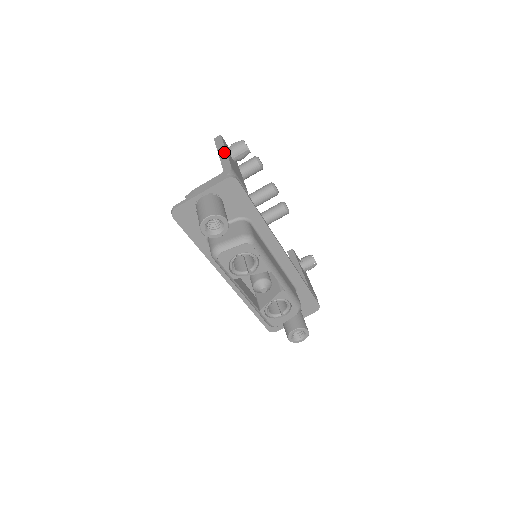
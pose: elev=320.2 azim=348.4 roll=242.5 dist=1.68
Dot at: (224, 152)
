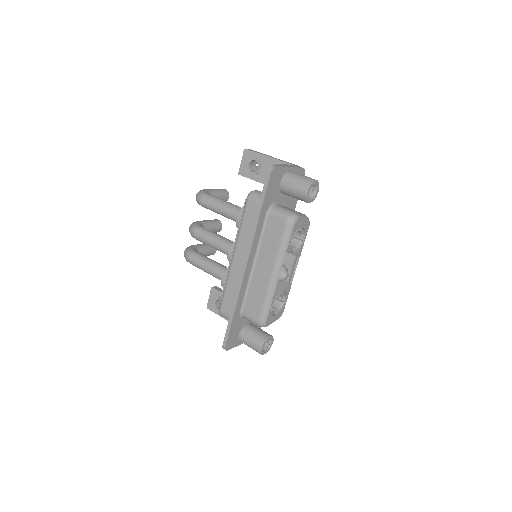
Dot at: (273, 157)
